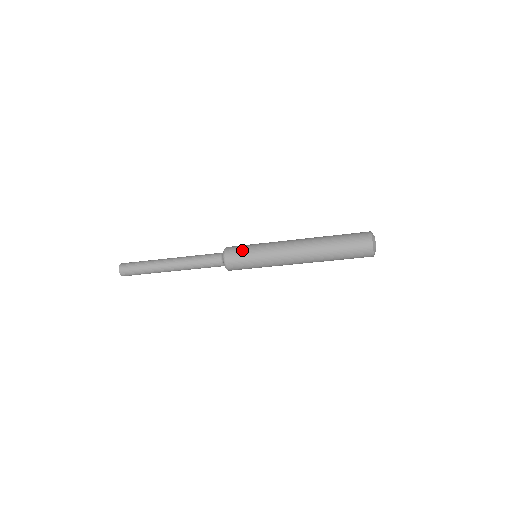
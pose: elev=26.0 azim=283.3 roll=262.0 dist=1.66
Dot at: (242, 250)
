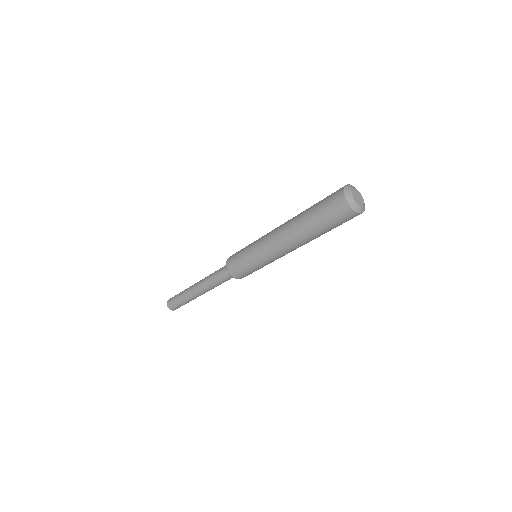
Dot at: (240, 265)
